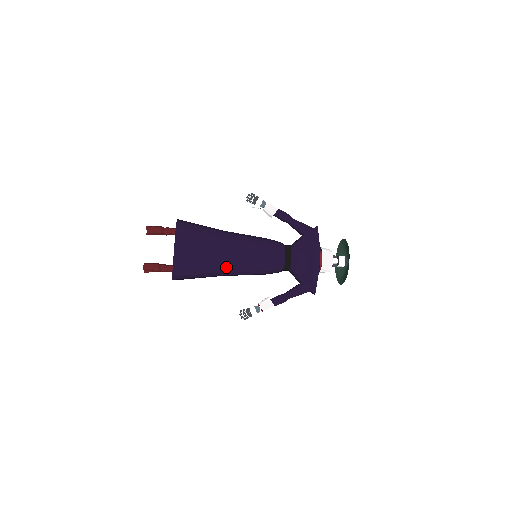
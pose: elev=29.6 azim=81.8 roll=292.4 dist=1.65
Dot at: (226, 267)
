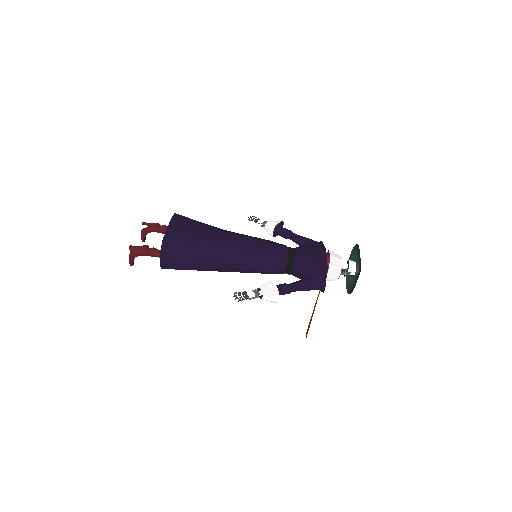
Dot at: (222, 250)
